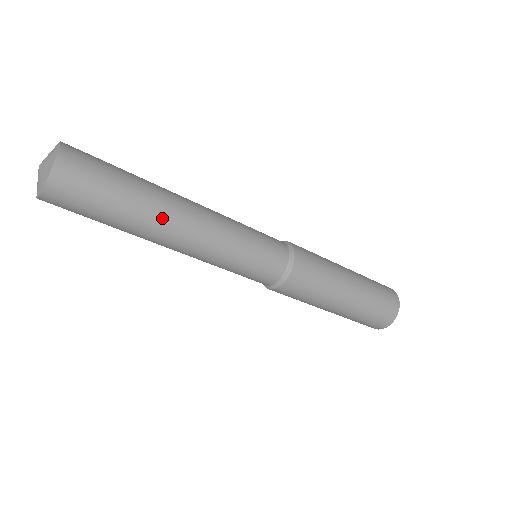
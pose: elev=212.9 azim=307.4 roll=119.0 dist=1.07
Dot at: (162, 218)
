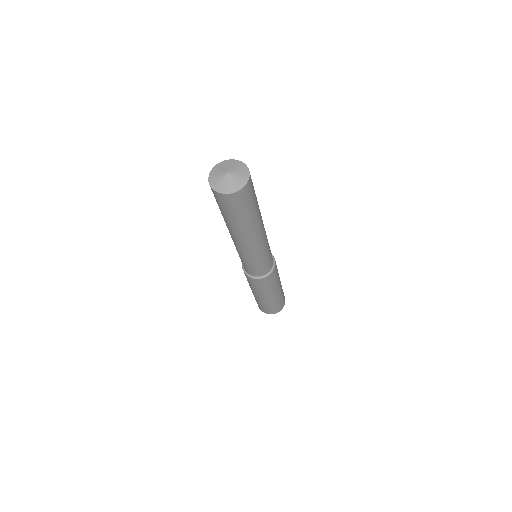
Dot at: occluded
